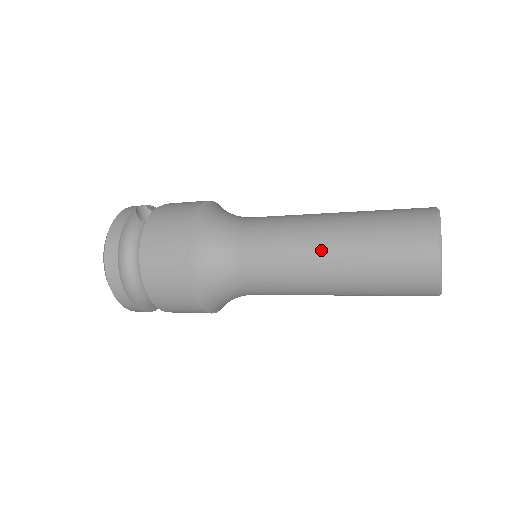
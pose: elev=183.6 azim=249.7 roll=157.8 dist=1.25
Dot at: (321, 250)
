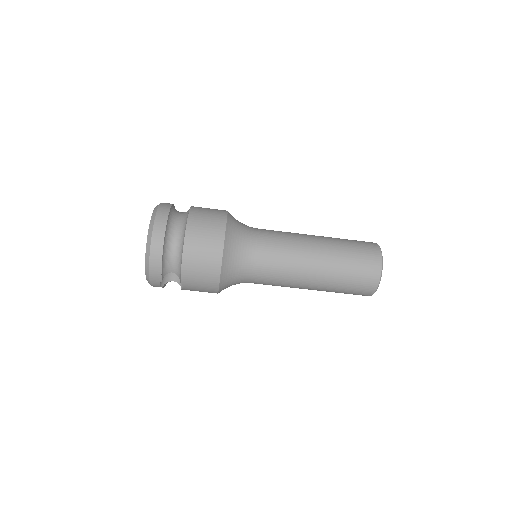
Dot at: (314, 241)
